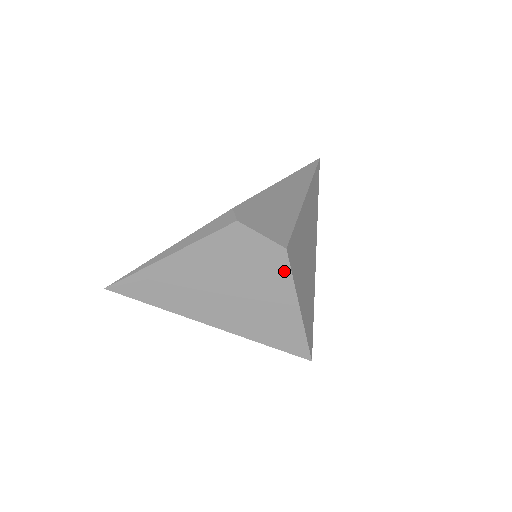
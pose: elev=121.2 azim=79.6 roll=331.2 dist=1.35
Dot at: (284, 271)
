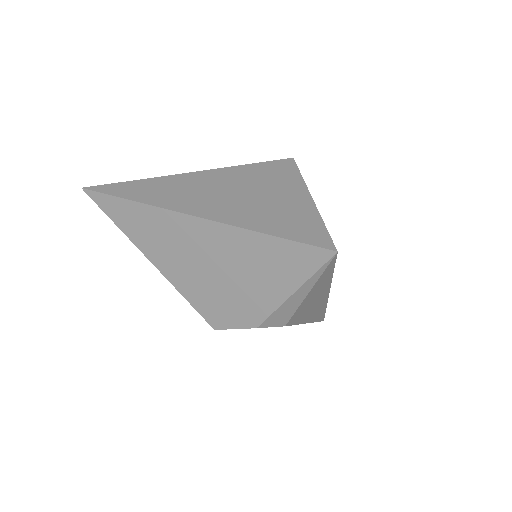
Dot at: (291, 171)
